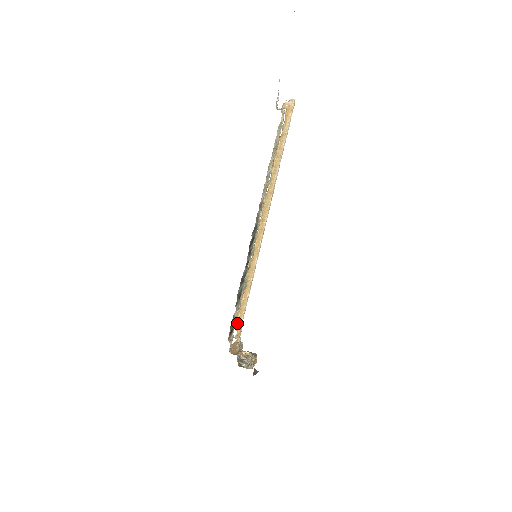
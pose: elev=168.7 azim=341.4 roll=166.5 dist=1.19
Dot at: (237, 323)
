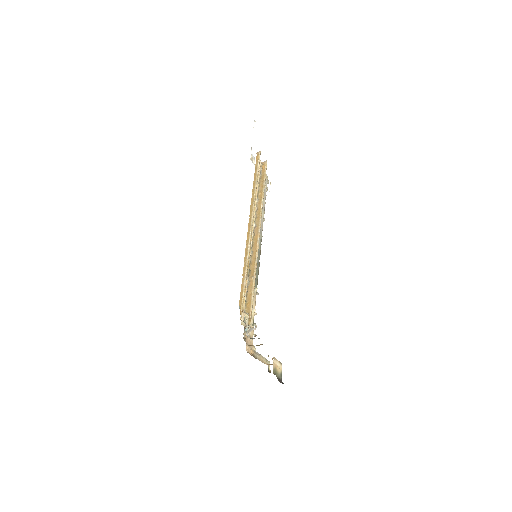
Dot at: (243, 307)
